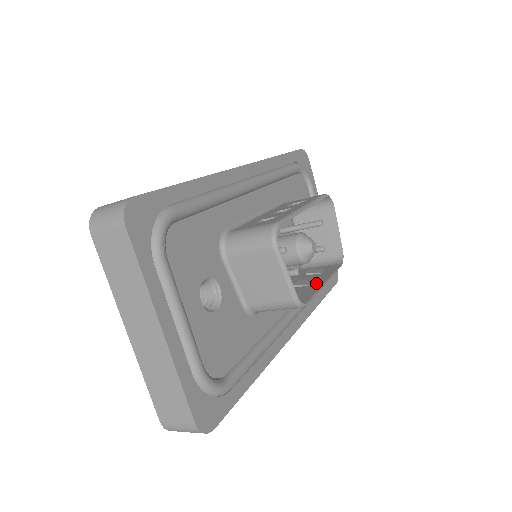
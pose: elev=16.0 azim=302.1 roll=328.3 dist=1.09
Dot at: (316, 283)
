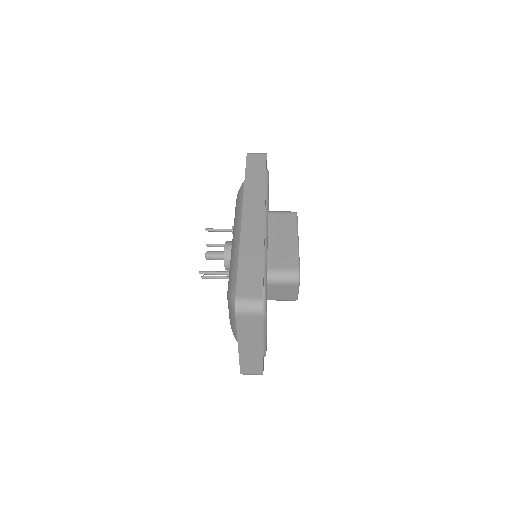
Dot at: occluded
